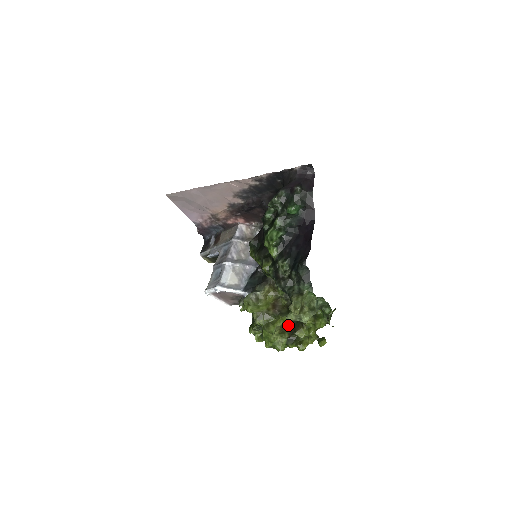
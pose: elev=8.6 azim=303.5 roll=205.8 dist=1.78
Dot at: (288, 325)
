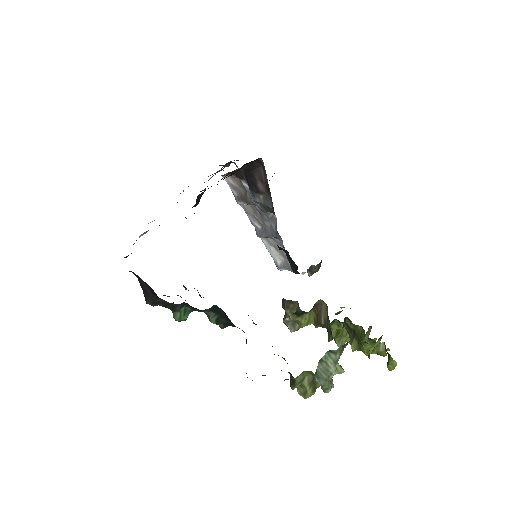
Dot at: occluded
